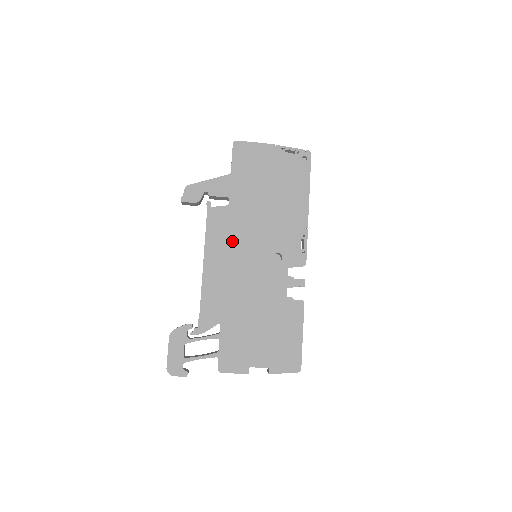
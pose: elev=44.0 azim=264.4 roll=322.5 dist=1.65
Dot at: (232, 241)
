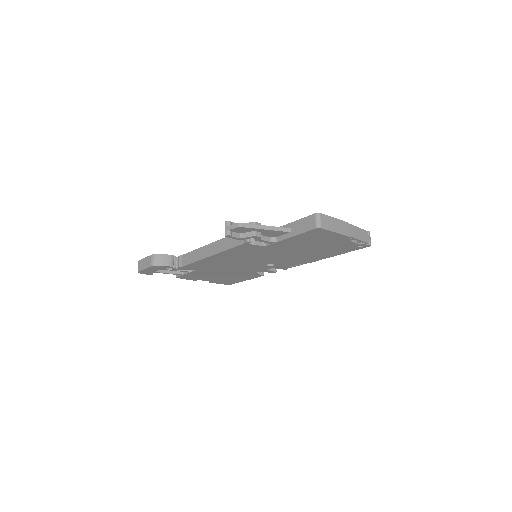
Dot at: (245, 256)
